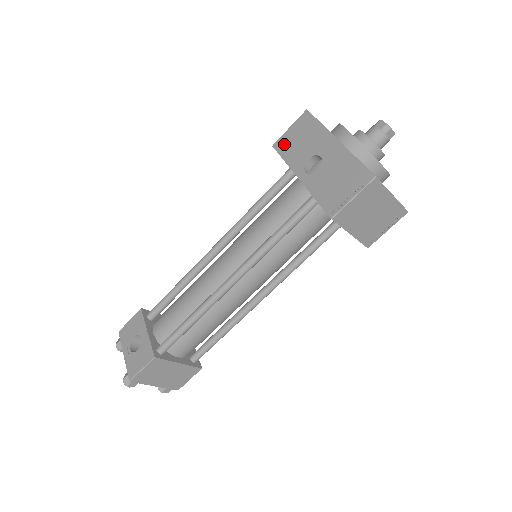
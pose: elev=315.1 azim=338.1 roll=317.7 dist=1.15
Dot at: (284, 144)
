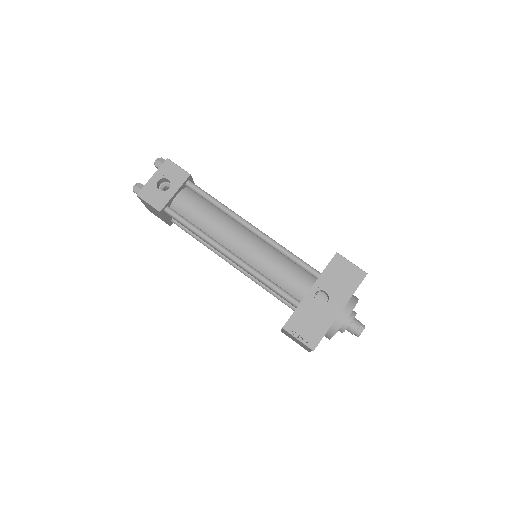
Dot at: (338, 264)
